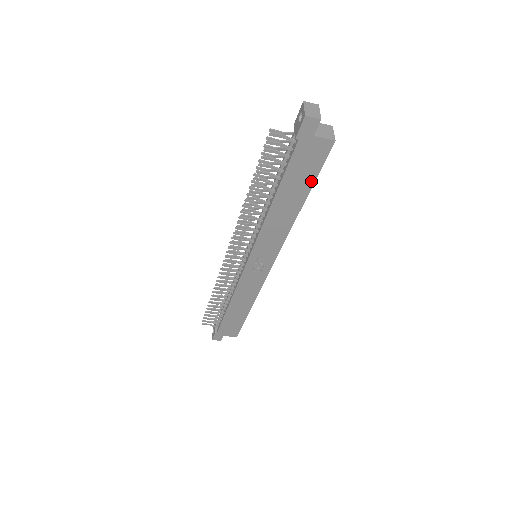
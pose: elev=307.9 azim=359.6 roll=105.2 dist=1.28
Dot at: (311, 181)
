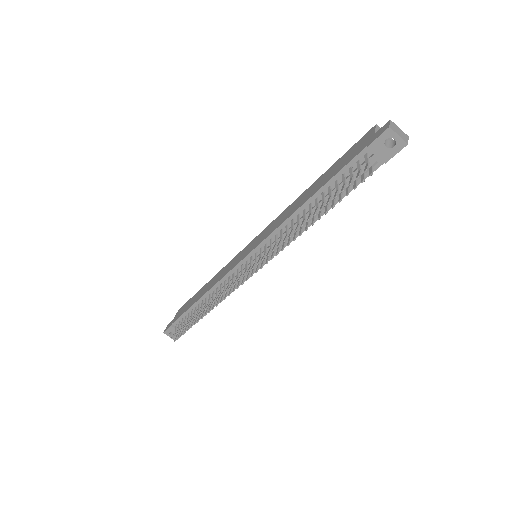
Dot at: occluded
